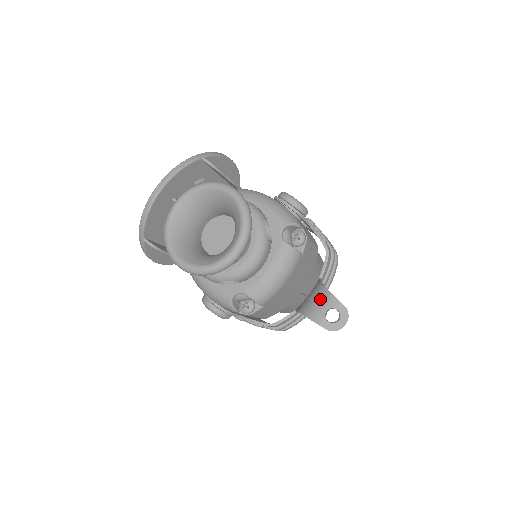
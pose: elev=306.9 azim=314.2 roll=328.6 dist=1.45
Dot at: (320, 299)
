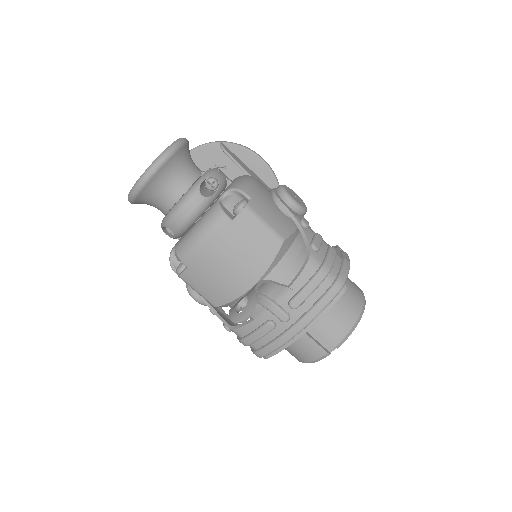
Dot at: occluded
